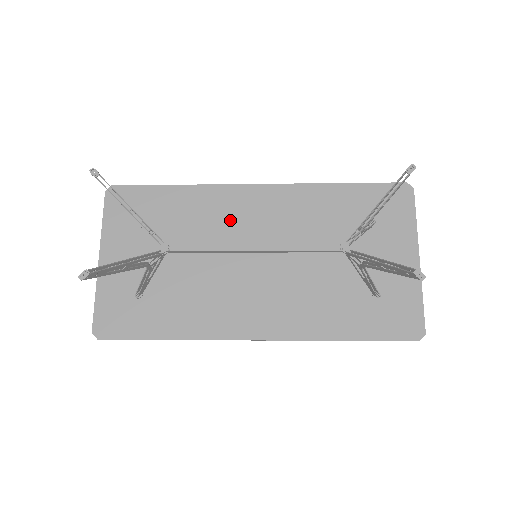
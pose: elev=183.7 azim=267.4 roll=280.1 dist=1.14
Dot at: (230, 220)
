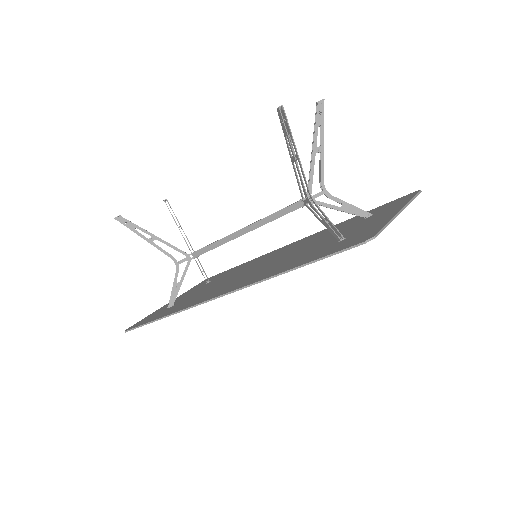
Dot at: (261, 260)
